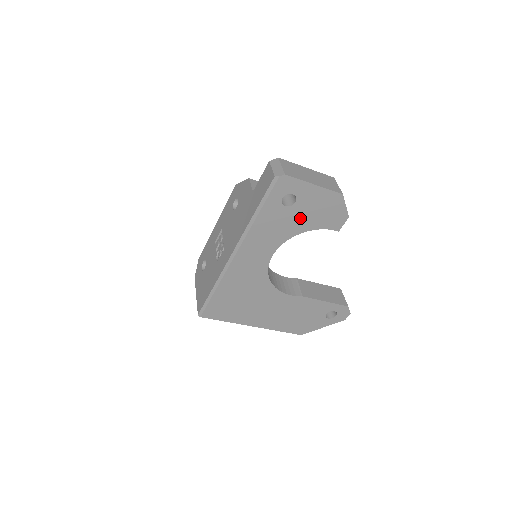
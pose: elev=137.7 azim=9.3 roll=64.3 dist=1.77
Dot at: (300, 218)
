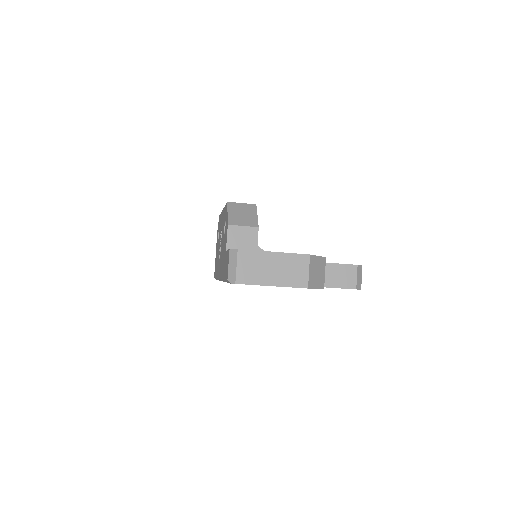
Dot at: occluded
